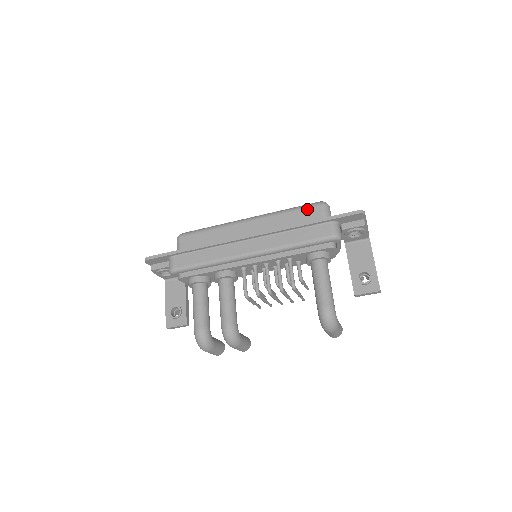
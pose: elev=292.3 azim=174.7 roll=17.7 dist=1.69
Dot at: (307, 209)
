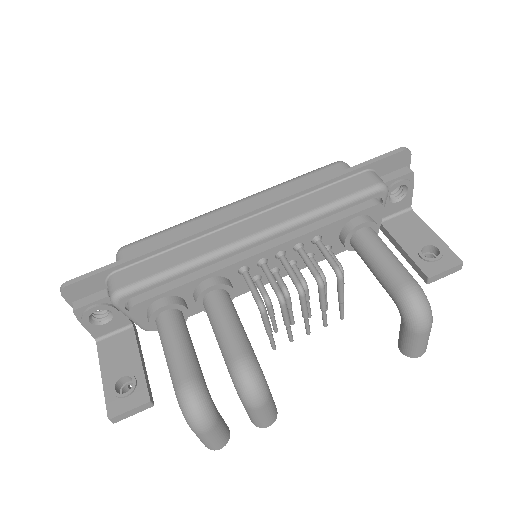
Dot at: (321, 171)
